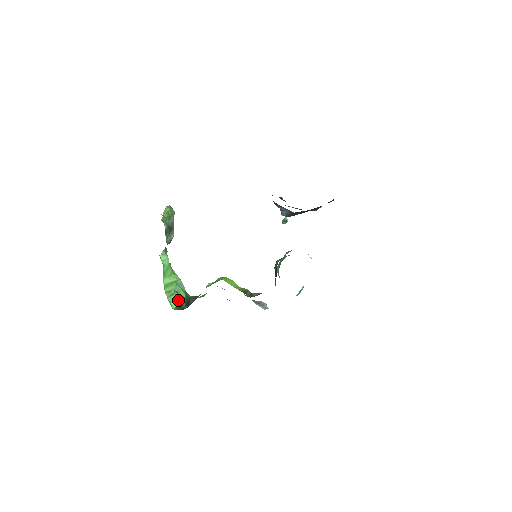
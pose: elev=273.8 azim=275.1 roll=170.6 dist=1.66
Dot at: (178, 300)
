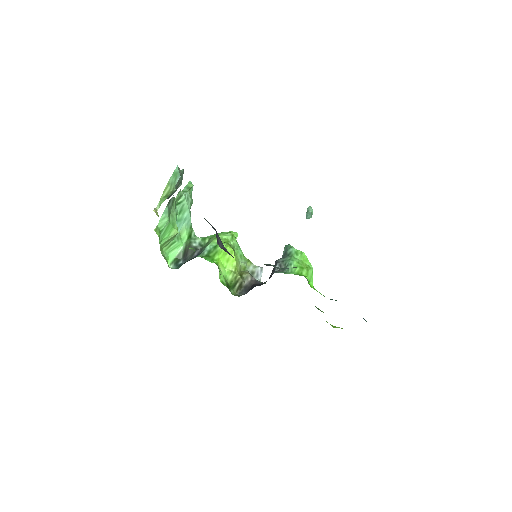
Dot at: (177, 247)
